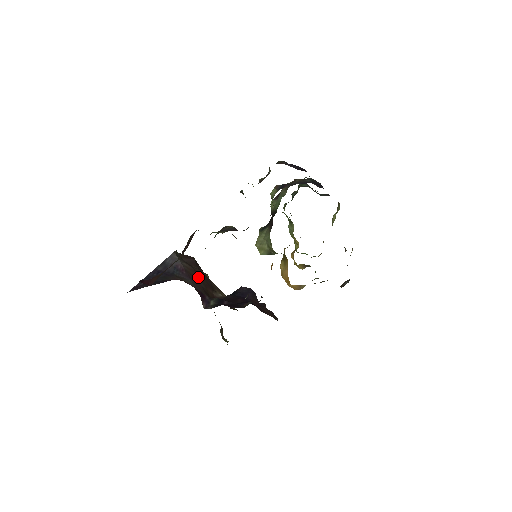
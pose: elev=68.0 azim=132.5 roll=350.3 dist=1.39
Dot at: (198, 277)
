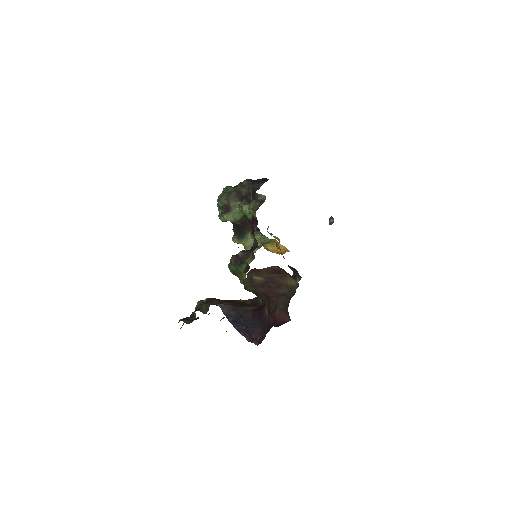
Dot at: (237, 303)
